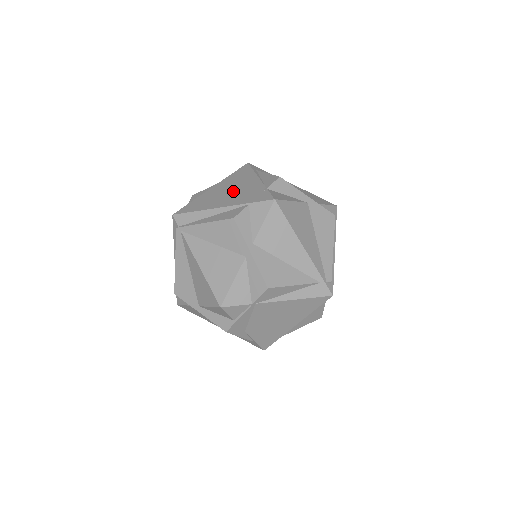
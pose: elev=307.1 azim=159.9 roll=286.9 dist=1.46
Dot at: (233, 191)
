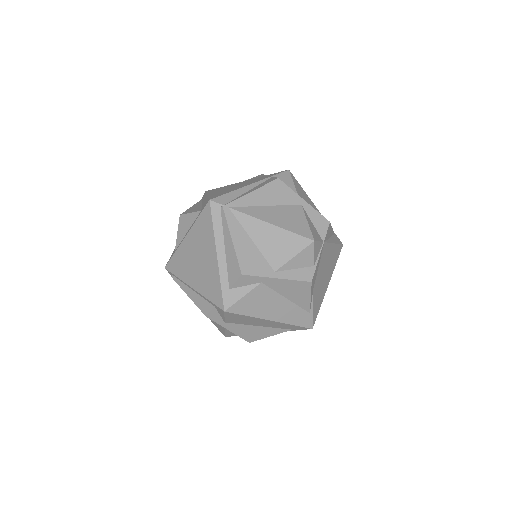
Dot at: (238, 185)
